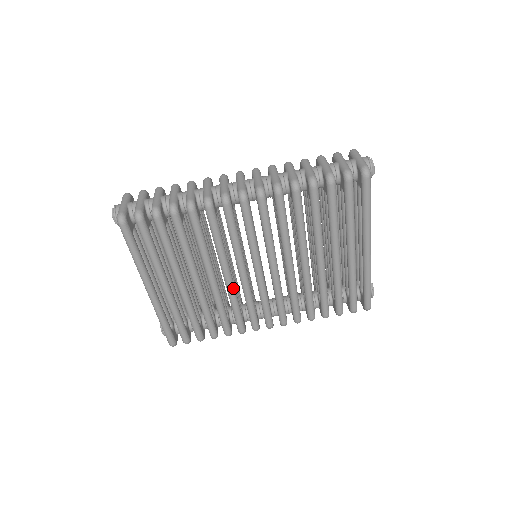
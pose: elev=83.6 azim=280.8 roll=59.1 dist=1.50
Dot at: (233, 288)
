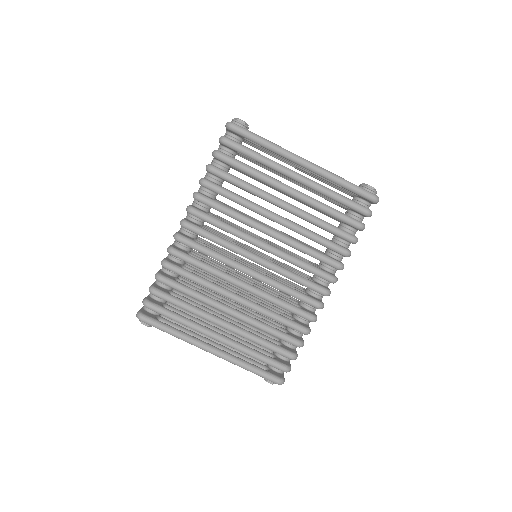
Dot at: (258, 290)
